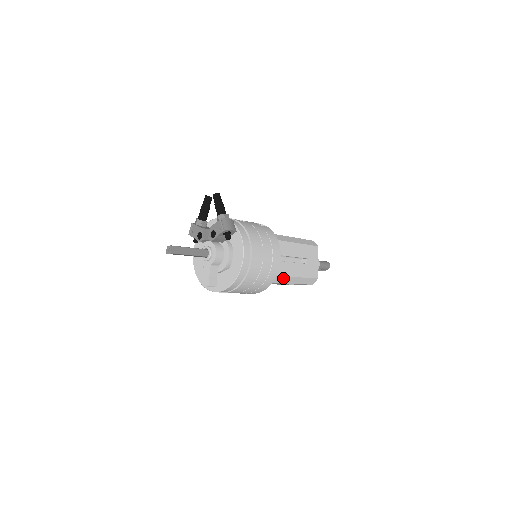
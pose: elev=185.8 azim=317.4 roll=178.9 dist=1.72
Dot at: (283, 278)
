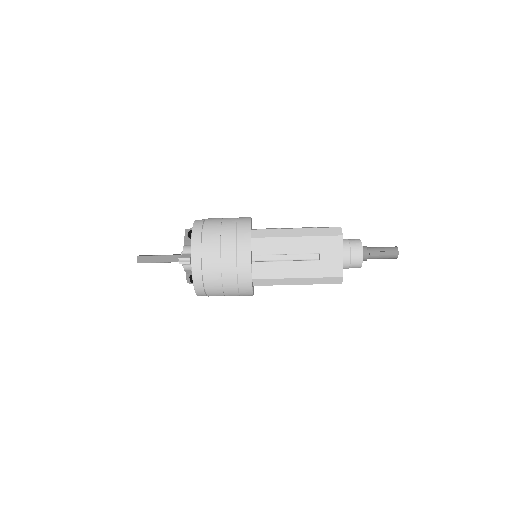
Dot at: (274, 232)
